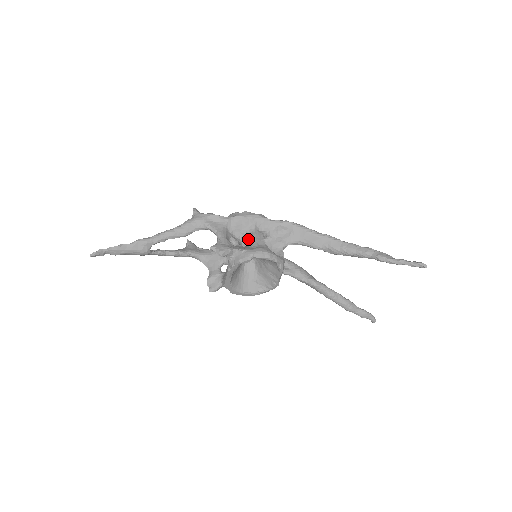
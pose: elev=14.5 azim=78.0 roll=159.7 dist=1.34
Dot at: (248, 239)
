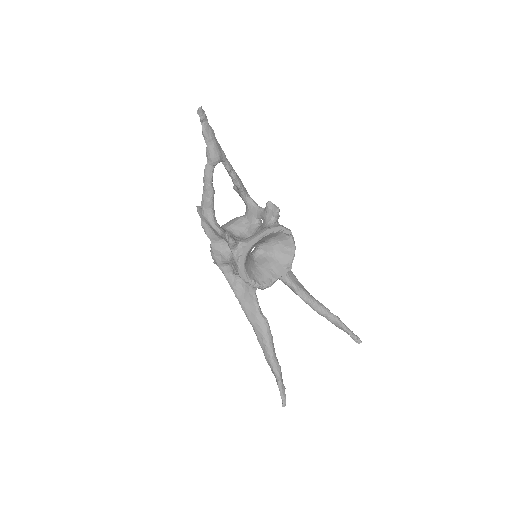
Dot at: occluded
